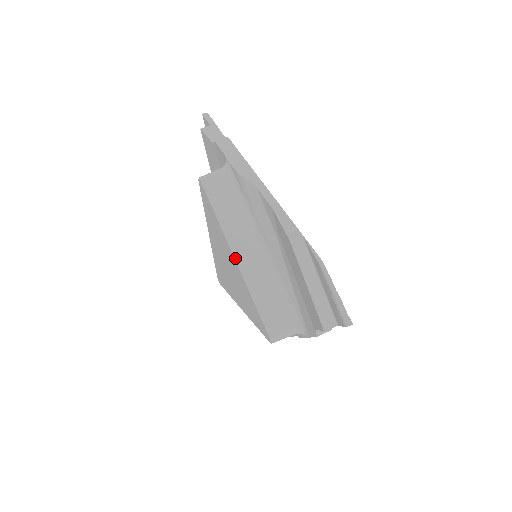
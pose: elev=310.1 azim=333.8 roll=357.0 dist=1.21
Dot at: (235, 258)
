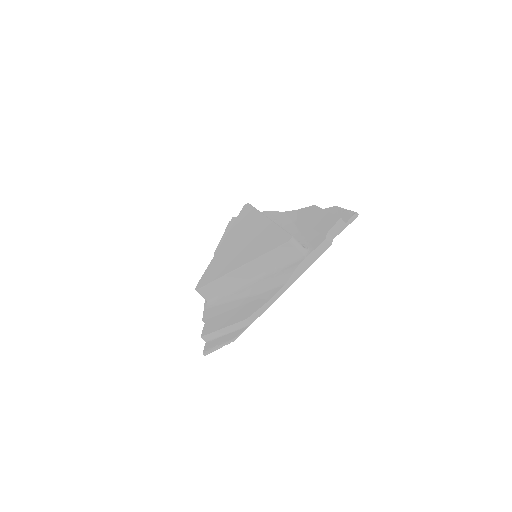
Dot at: (268, 218)
